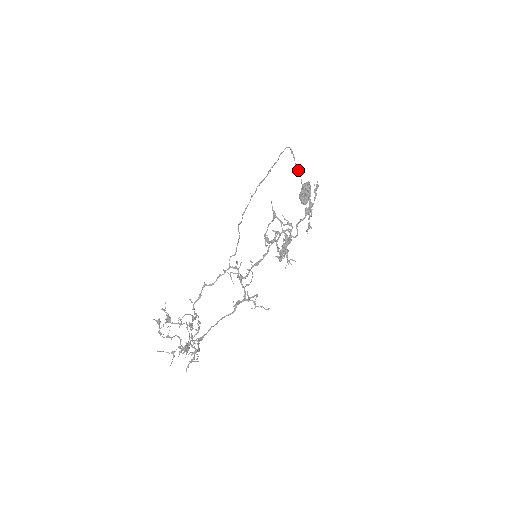
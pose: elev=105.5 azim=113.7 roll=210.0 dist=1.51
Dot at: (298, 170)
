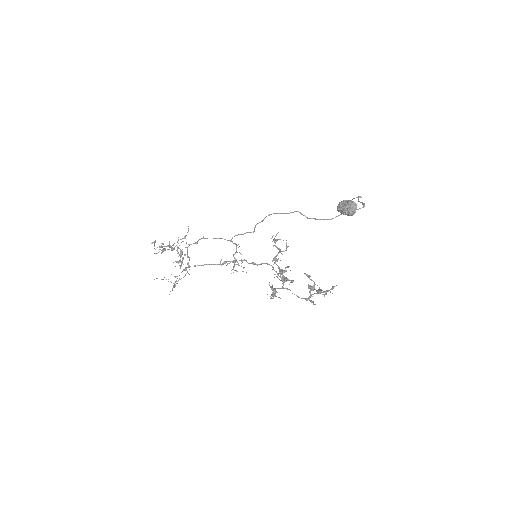
Dot at: occluded
